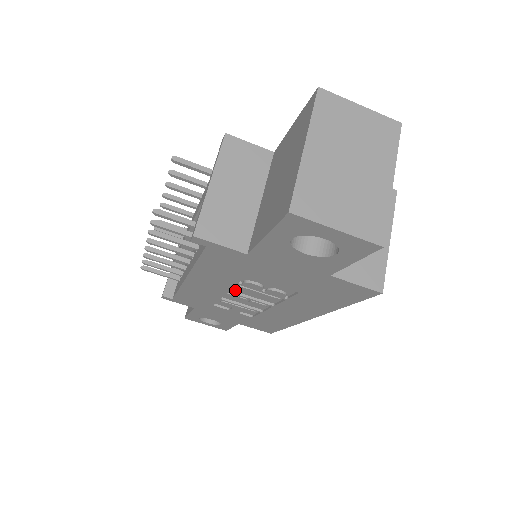
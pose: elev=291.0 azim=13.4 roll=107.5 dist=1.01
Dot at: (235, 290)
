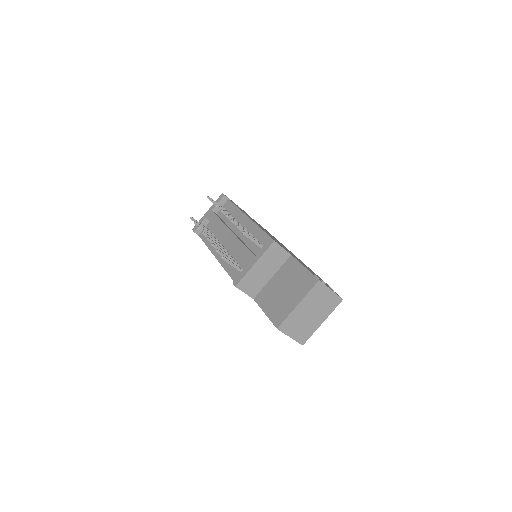
Dot at: occluded
